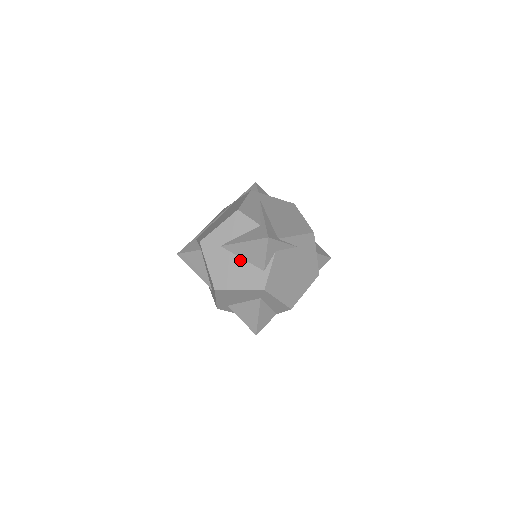
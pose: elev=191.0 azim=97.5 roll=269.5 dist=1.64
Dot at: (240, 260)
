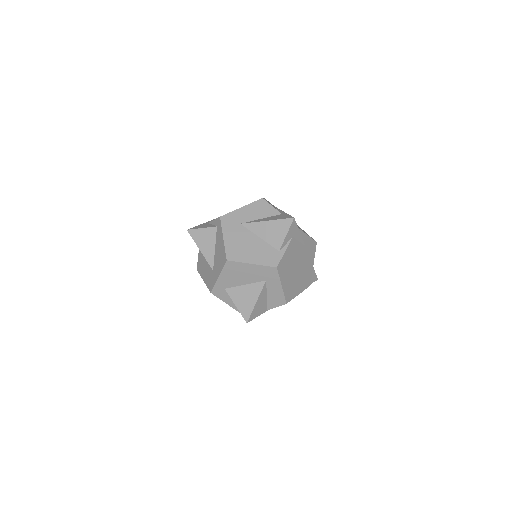
Dot at: (257, 238)
